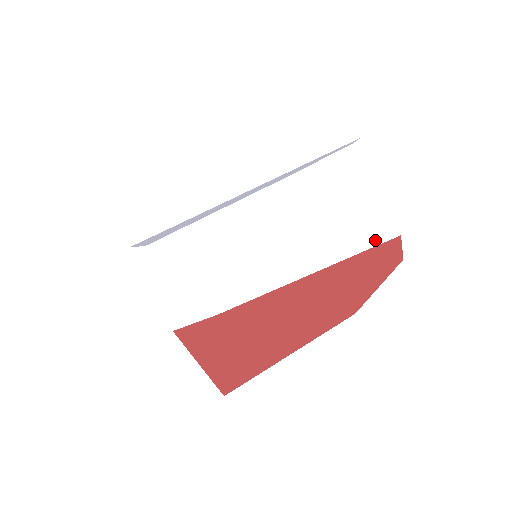
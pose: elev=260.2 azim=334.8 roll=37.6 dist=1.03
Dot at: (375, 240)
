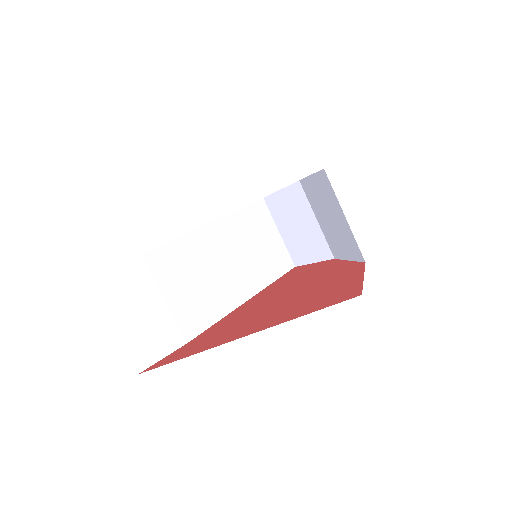
Dot at: (283, 270)
